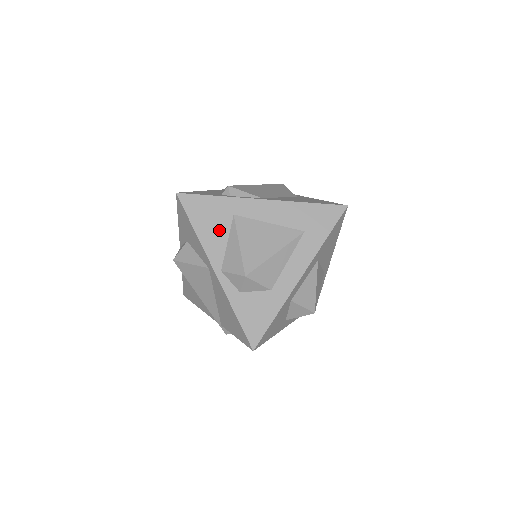
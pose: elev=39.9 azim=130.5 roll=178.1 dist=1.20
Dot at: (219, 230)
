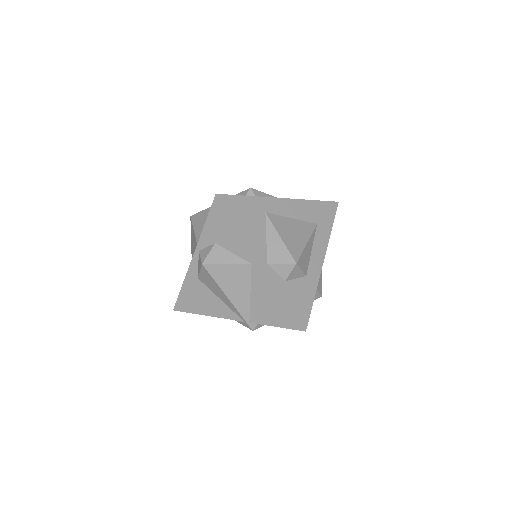
Dot at: (258, 227)
